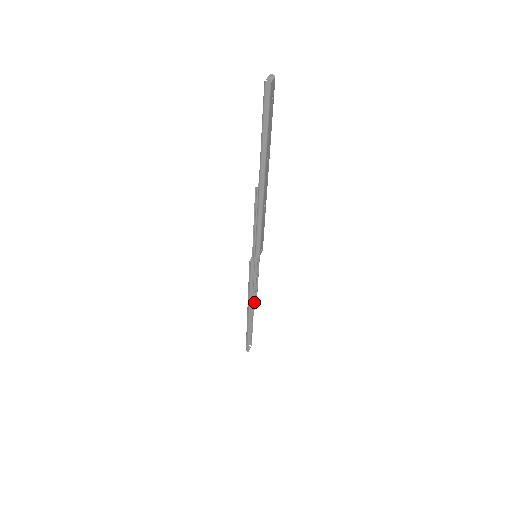
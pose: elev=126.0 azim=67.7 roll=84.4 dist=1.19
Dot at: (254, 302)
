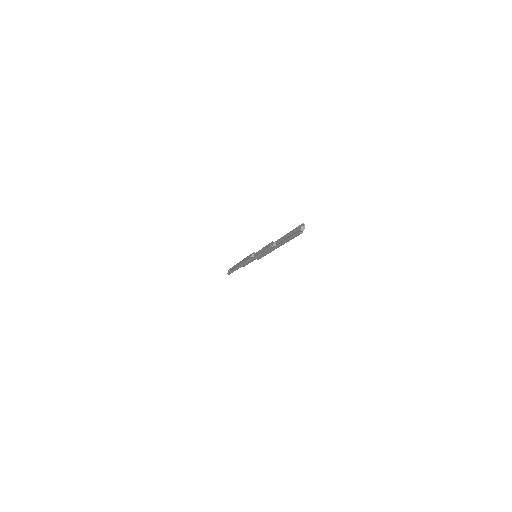
Dot at: occluded
